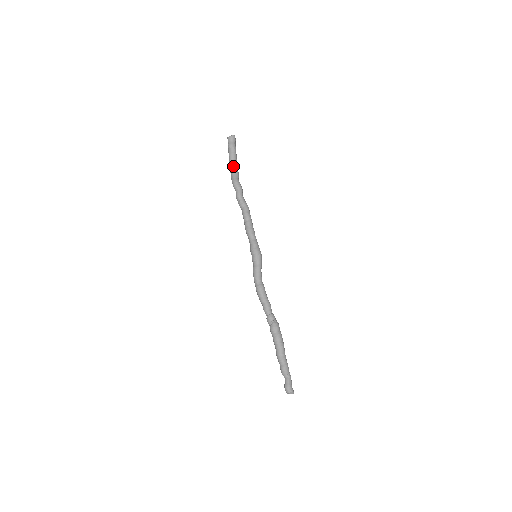
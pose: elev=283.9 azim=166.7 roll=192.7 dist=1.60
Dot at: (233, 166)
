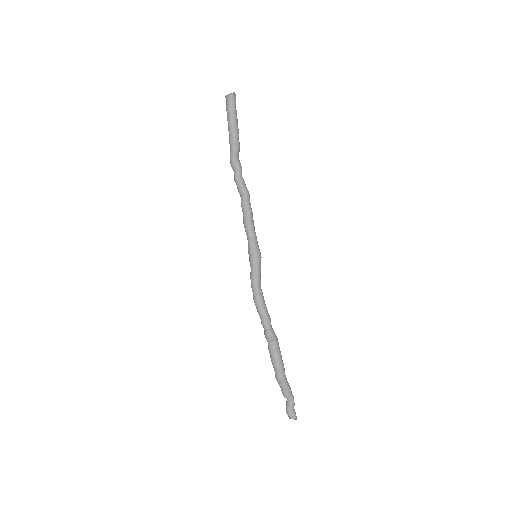
Dot at: (231, 137)
